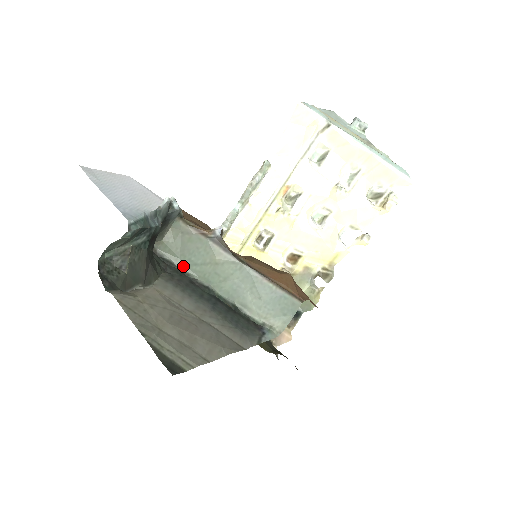
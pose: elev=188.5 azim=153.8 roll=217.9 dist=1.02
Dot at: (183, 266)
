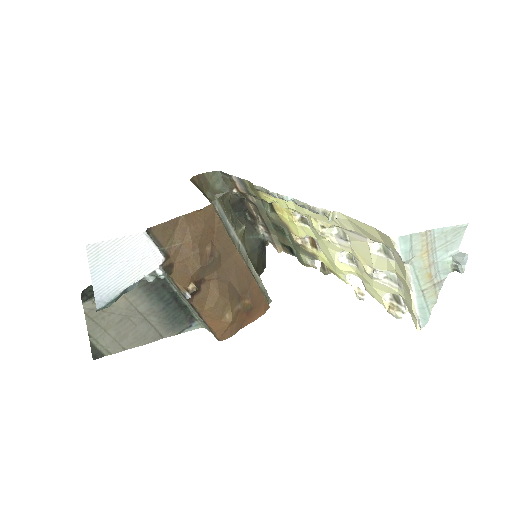
Dot at: occluded
